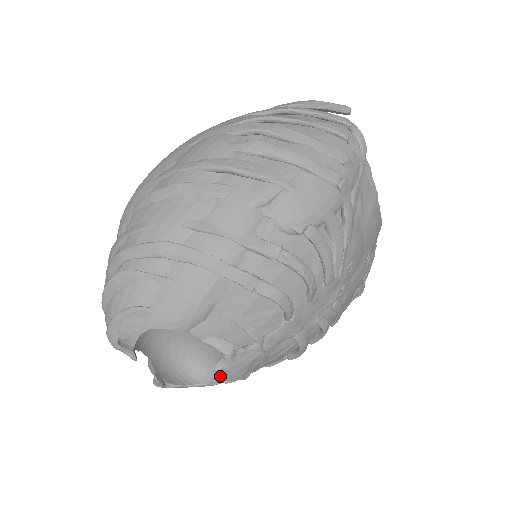
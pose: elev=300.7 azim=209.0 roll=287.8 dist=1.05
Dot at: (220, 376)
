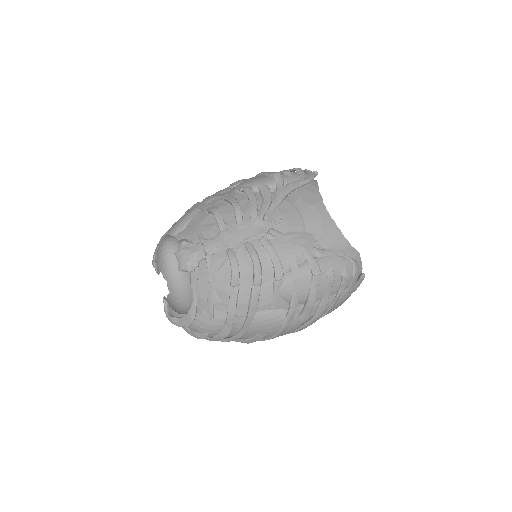
Dot at: (194, 304)
